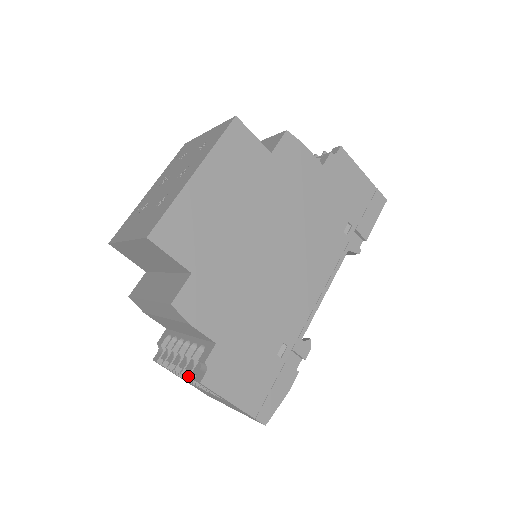
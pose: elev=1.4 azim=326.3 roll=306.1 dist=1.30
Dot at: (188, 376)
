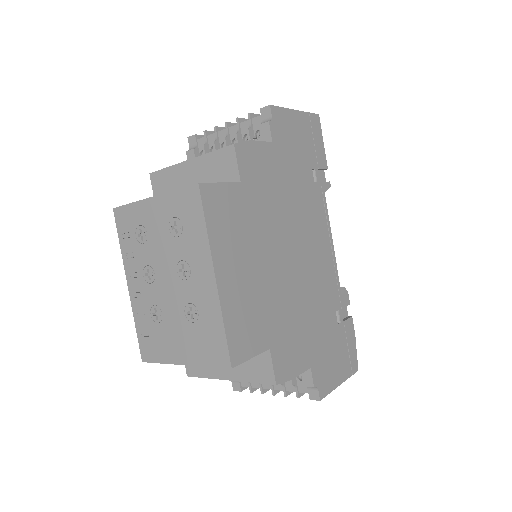
Dot at: occluded
